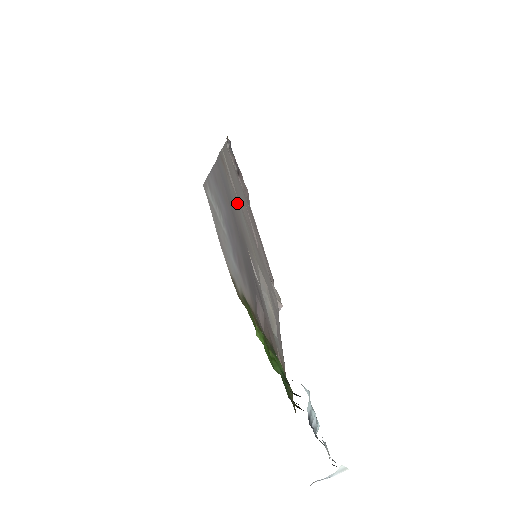
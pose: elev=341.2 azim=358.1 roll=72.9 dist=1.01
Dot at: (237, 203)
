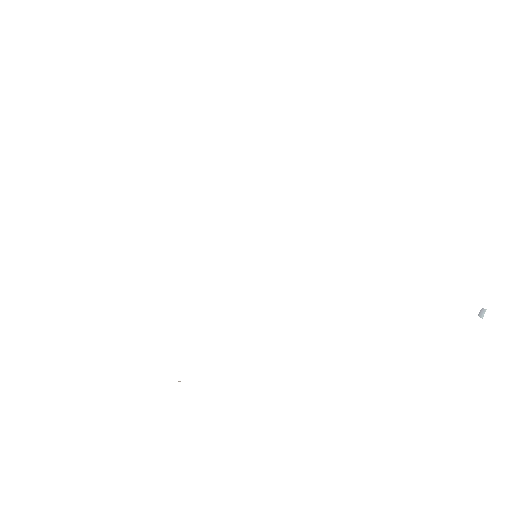
Dot at: occluded
